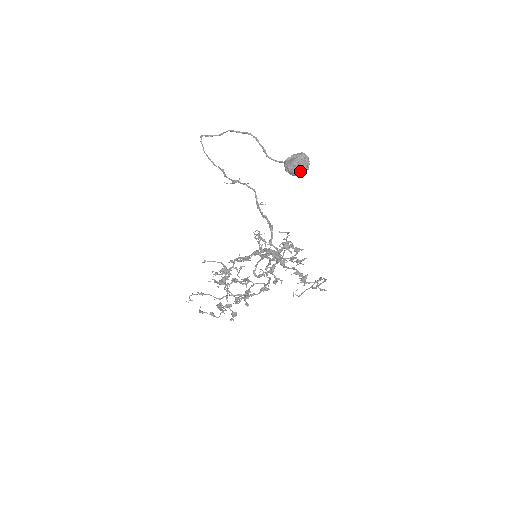
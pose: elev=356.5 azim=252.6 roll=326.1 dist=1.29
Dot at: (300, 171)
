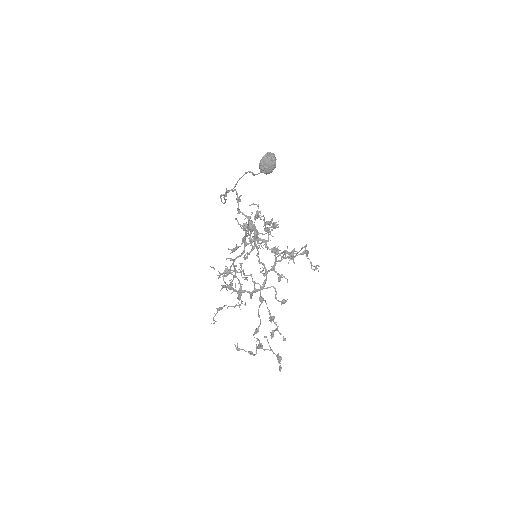
Dot at: (267, 164)
